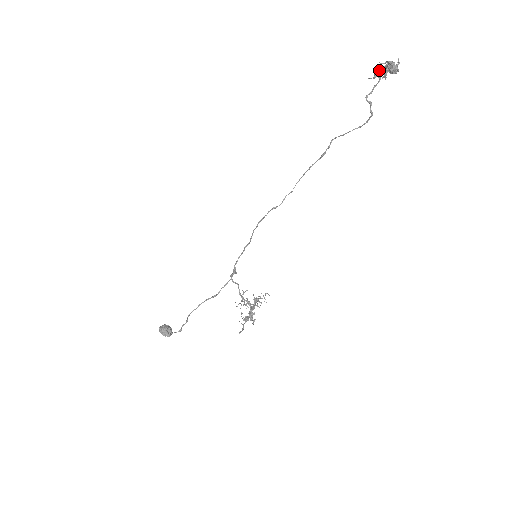
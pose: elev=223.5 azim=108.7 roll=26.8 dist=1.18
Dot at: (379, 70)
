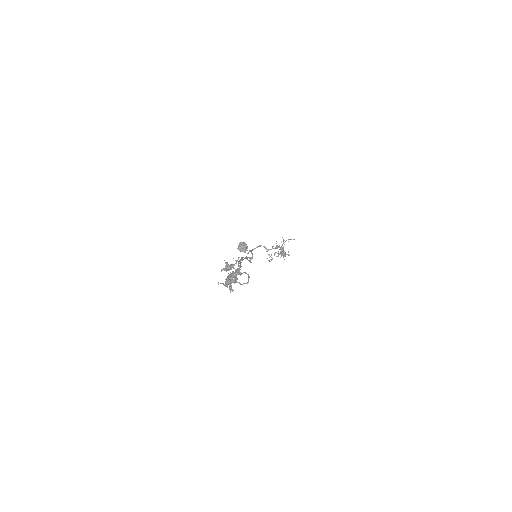
Dot at: occluded
